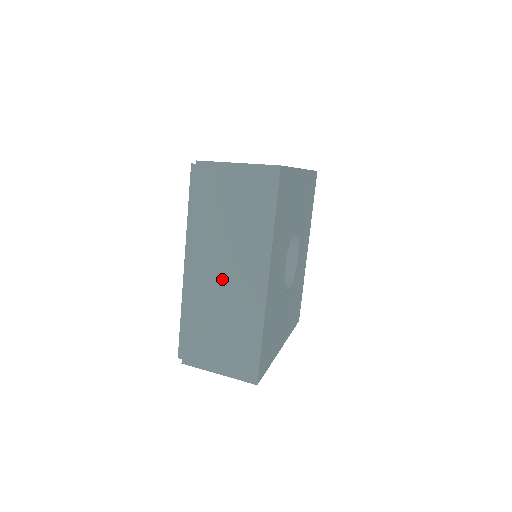
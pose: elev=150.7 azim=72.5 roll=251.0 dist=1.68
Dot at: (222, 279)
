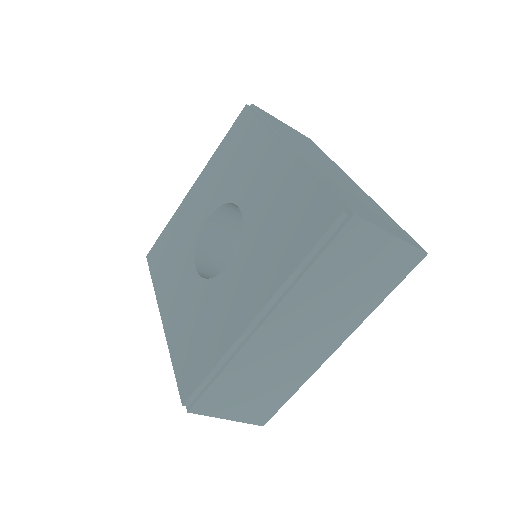
Dot at: (327, 168)
